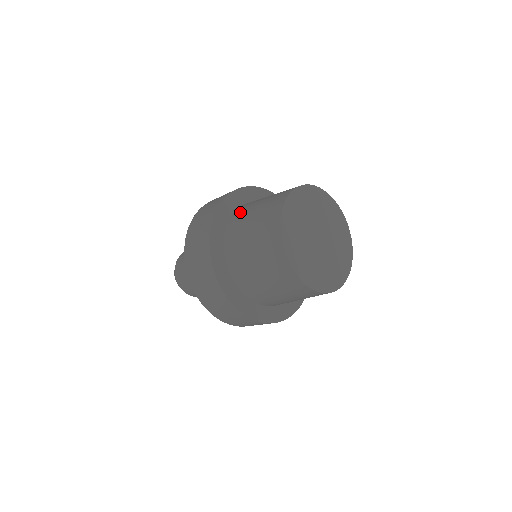
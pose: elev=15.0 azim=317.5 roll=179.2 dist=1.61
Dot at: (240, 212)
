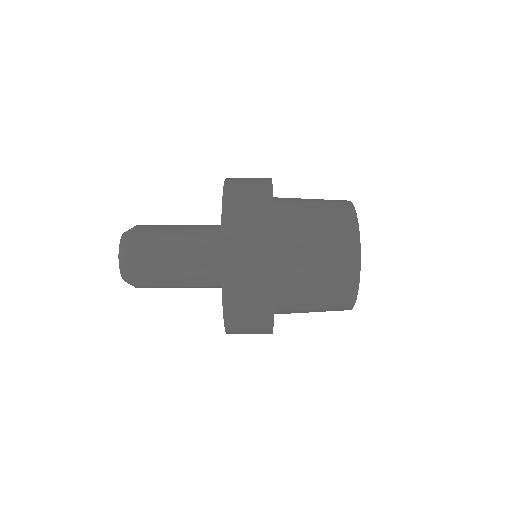
Dot at: occluded
